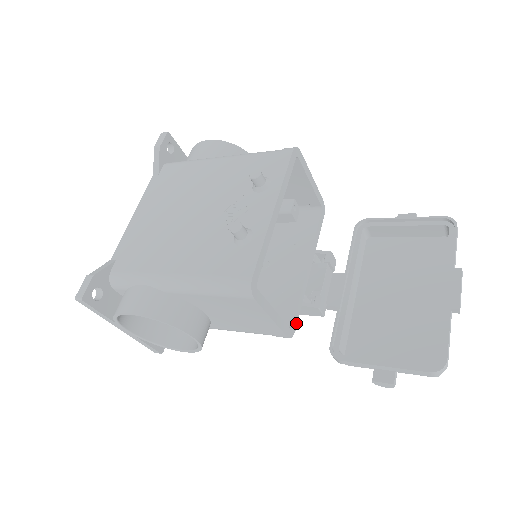
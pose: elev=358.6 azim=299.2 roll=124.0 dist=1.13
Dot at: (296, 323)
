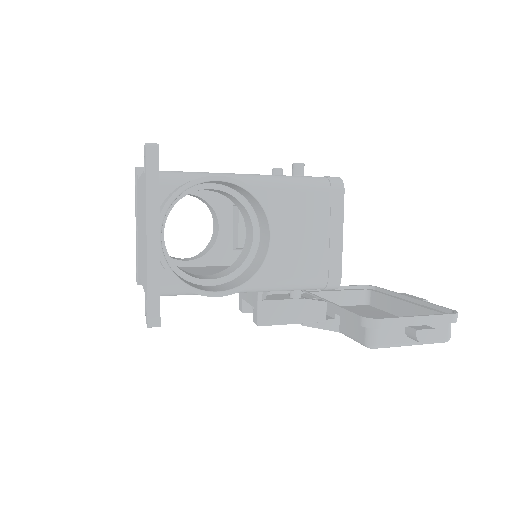
Dot at: occluded
